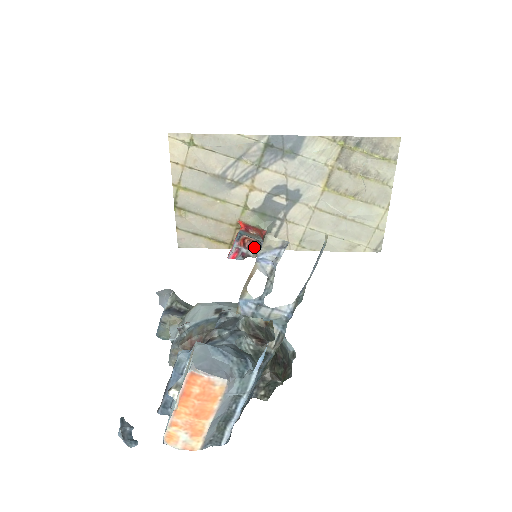
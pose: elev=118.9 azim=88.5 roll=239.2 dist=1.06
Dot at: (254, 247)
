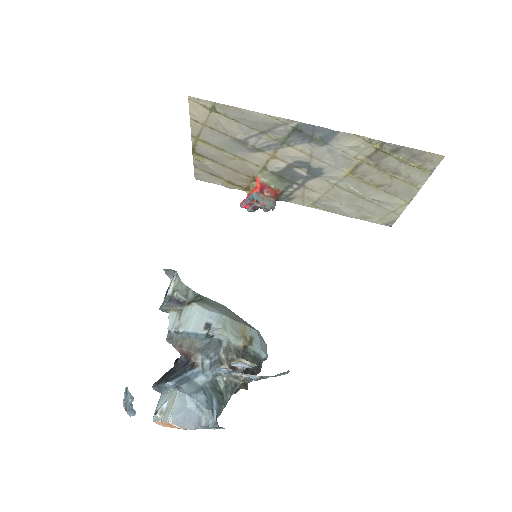
Dot at: occluded
